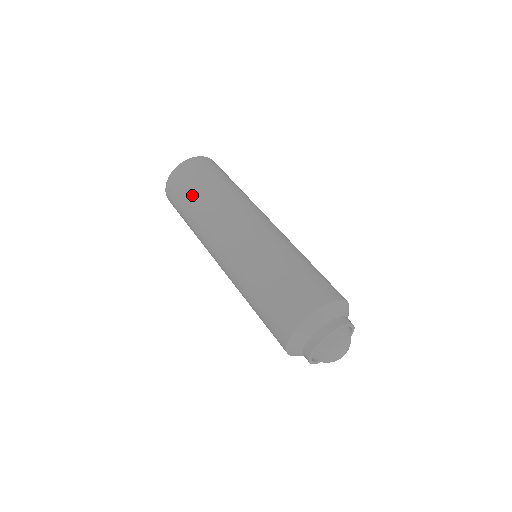
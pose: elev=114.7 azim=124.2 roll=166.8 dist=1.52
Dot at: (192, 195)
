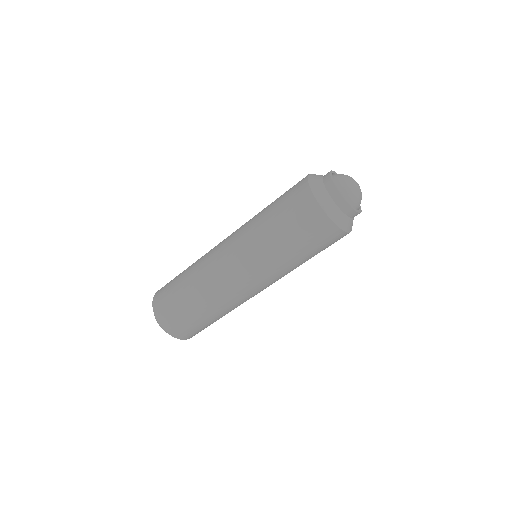
Dot at: (178, 280)
